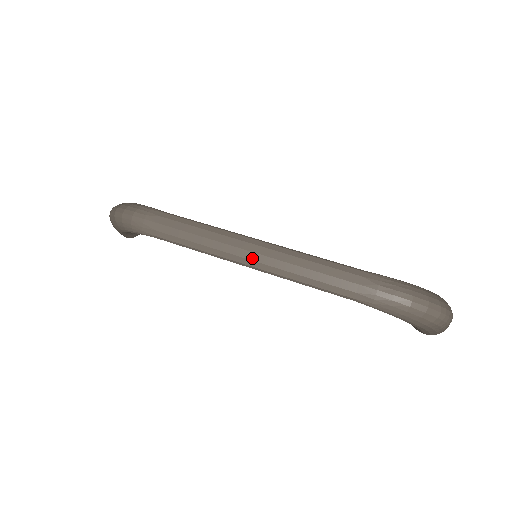
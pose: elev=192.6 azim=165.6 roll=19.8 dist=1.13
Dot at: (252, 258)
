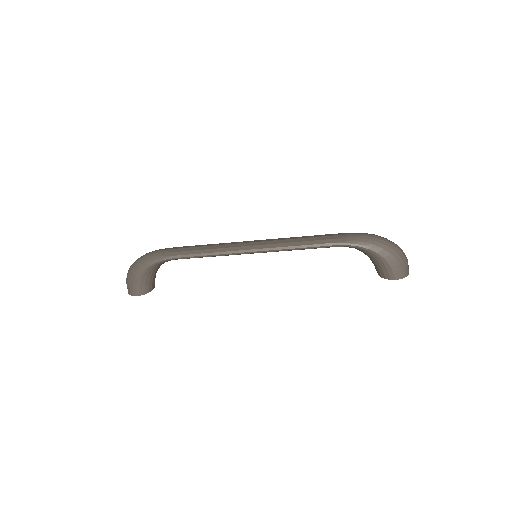
Dot at: (255, 244)
